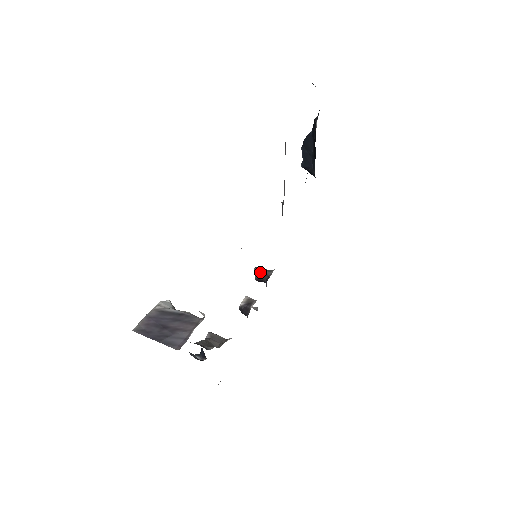
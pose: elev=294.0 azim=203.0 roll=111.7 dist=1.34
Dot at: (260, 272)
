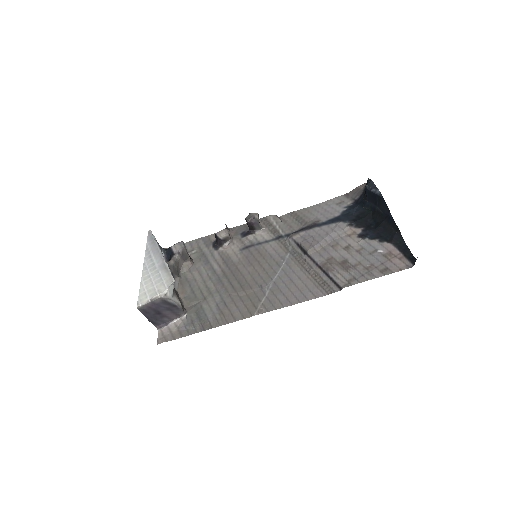
Dot at: (253, 223)
